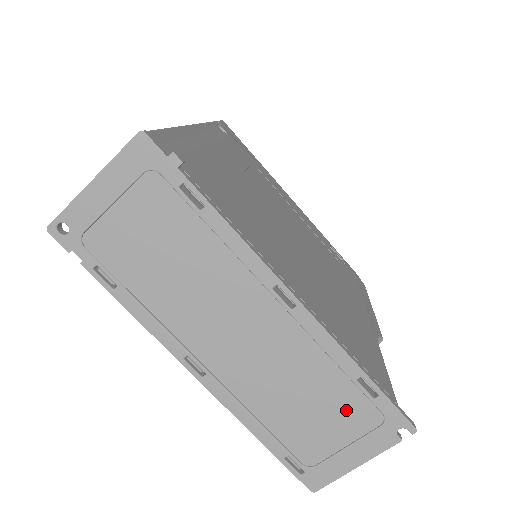
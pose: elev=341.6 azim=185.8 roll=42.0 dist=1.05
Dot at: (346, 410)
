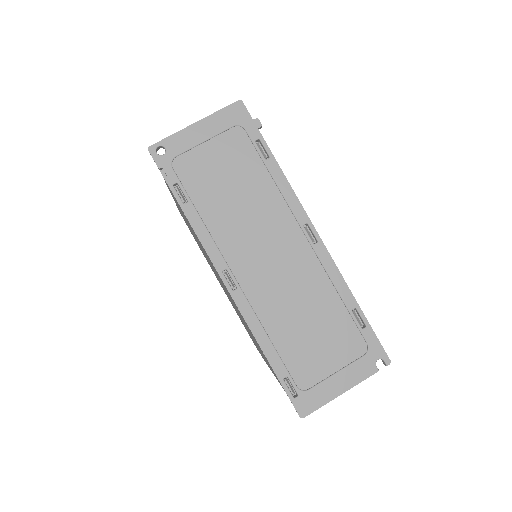
Dot at: (340, 337)
